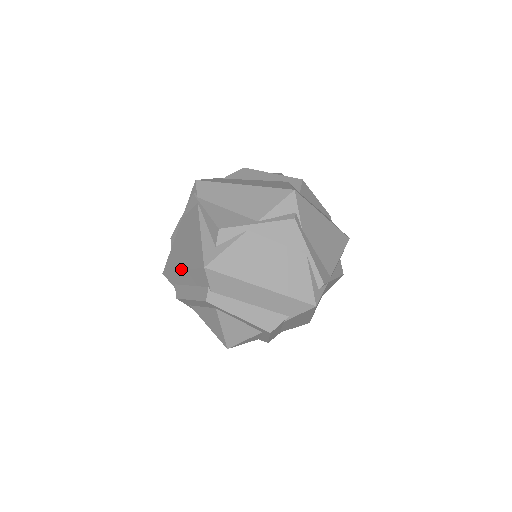
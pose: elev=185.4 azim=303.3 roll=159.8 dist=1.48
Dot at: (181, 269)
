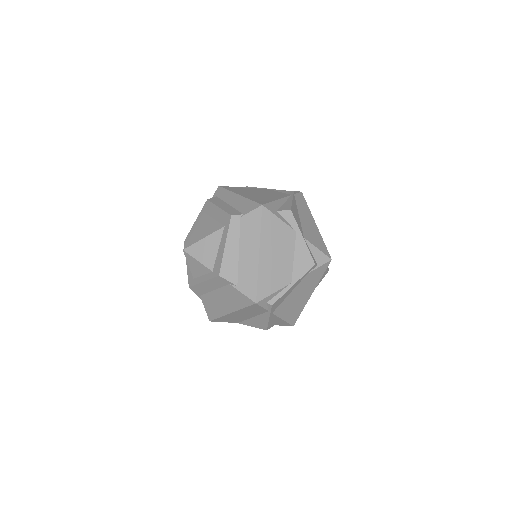
Dot at: (240, 194)
